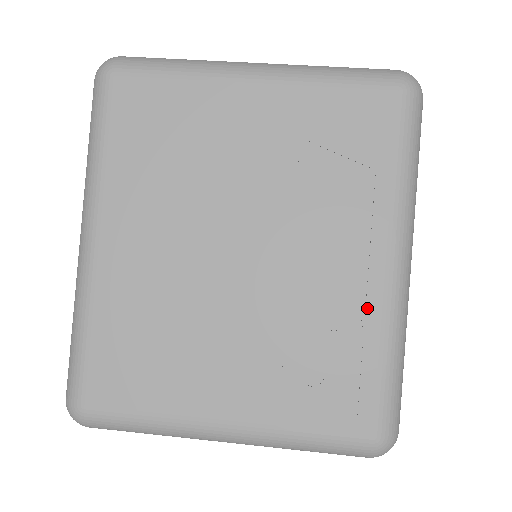
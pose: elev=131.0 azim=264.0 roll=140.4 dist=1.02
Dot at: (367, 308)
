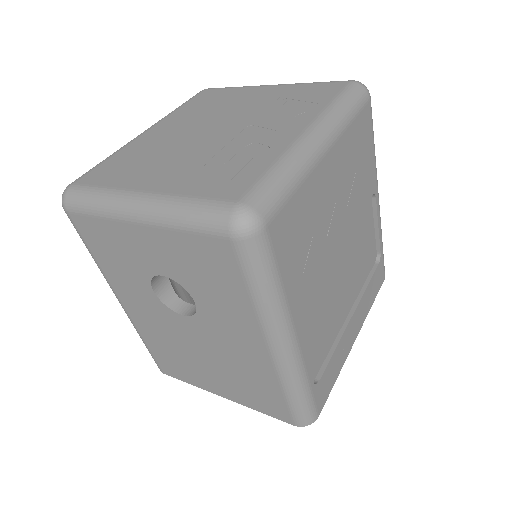
Dot at: (277, 147)
